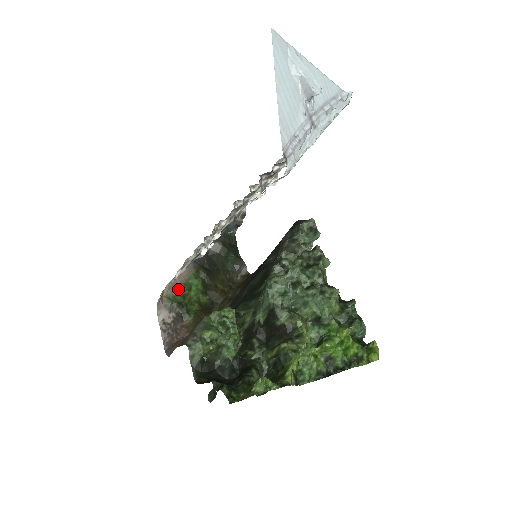
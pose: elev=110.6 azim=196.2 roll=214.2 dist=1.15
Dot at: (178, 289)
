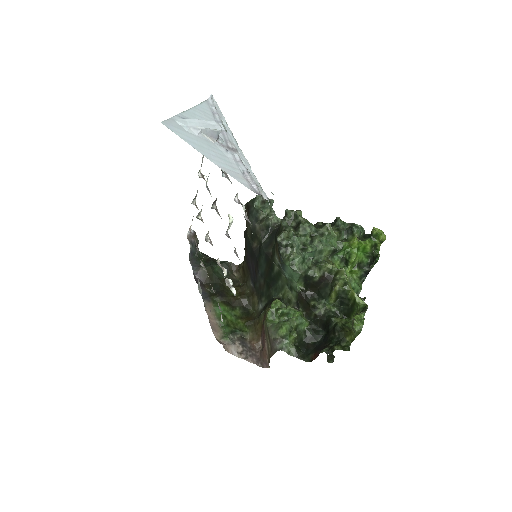
Dot at: (219, 325)
